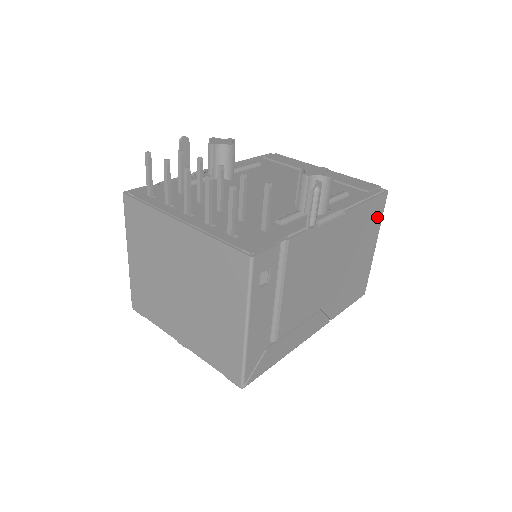
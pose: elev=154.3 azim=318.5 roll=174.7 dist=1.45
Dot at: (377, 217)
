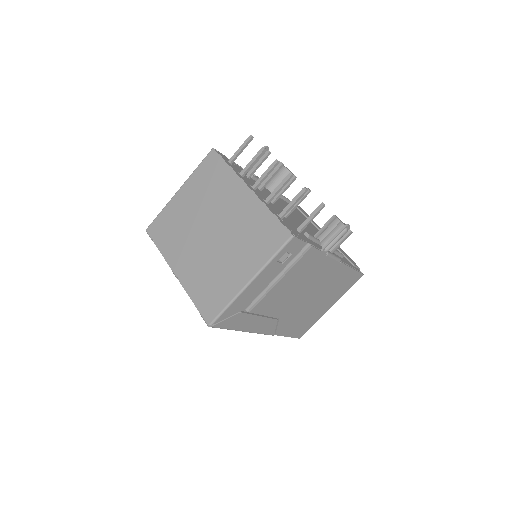
Dot at: (347, 287)
